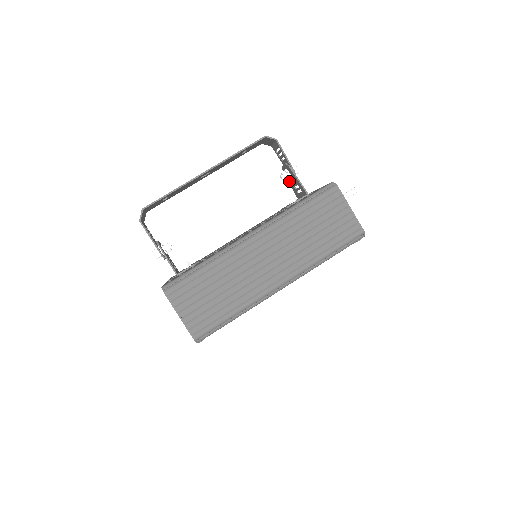
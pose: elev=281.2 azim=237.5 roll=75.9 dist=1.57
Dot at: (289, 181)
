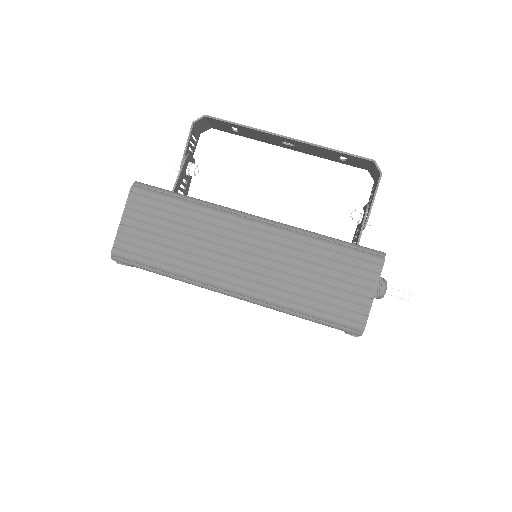
Dot at: (357, 226)
